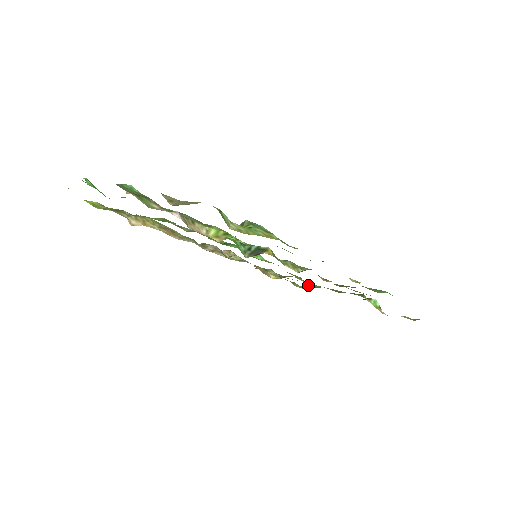
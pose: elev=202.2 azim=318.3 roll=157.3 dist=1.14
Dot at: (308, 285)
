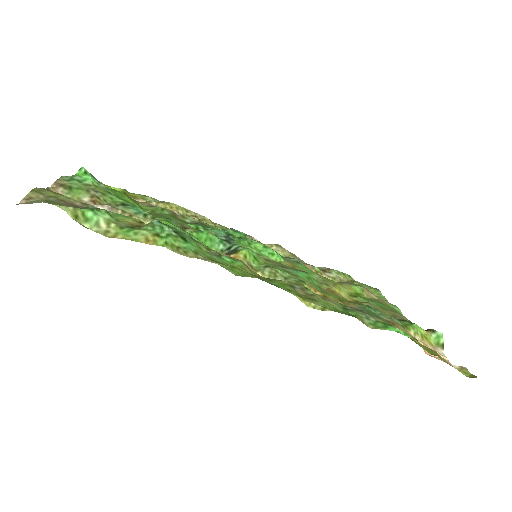
Dot at: (348, 298)
